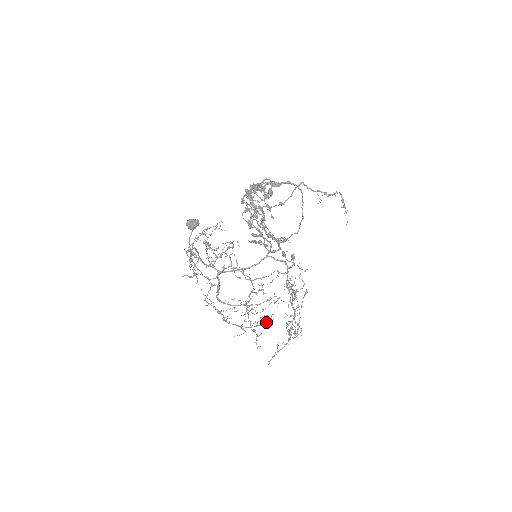
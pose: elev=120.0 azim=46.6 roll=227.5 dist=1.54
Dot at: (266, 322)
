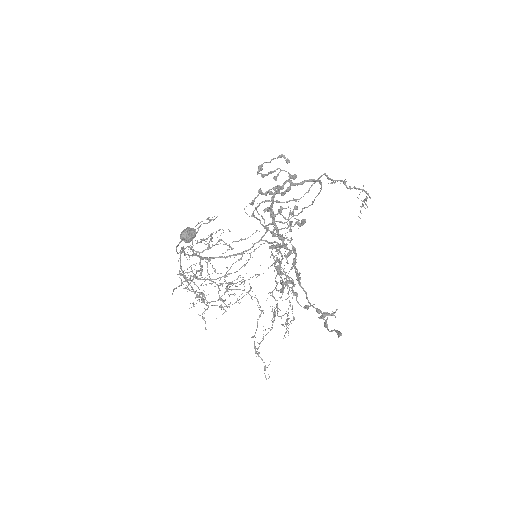
Dot at: occluded
